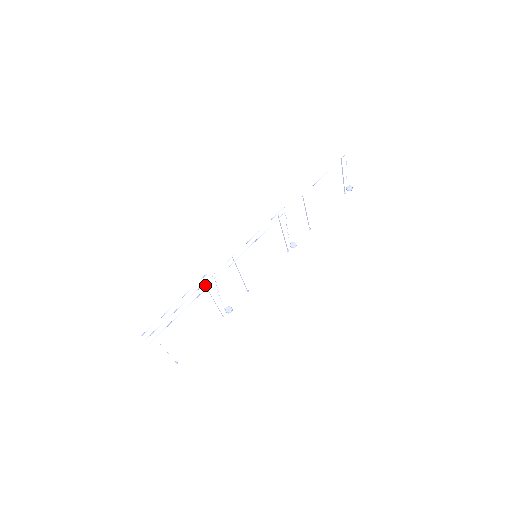
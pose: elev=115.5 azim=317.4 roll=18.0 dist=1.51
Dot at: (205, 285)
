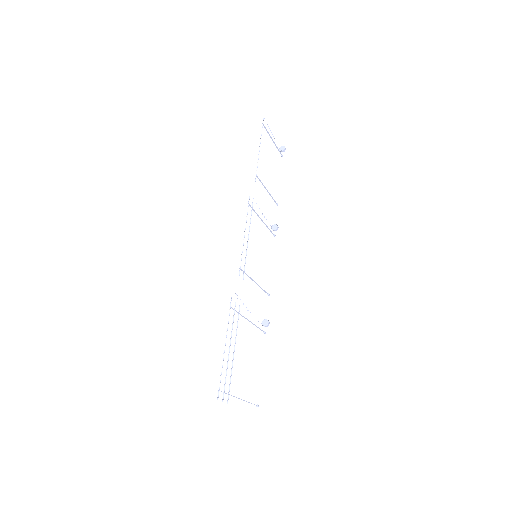
Dot at: (236, 311)
